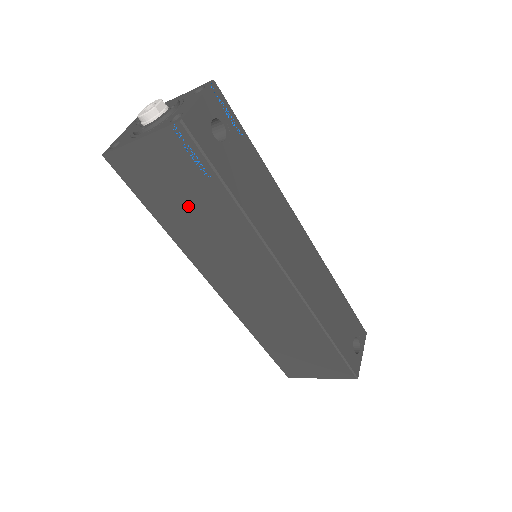
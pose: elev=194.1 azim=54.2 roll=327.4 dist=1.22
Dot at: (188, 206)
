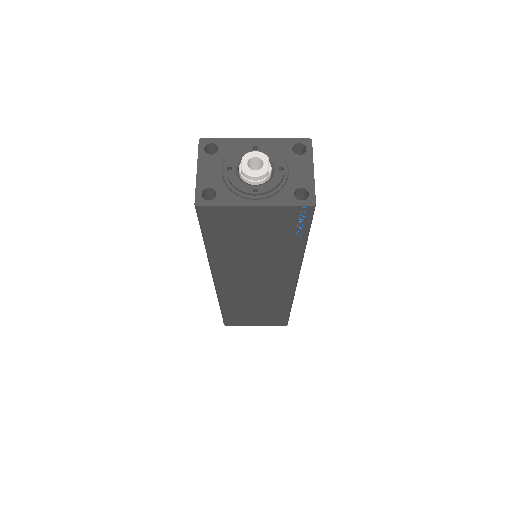
Dot at: (254, 245)
